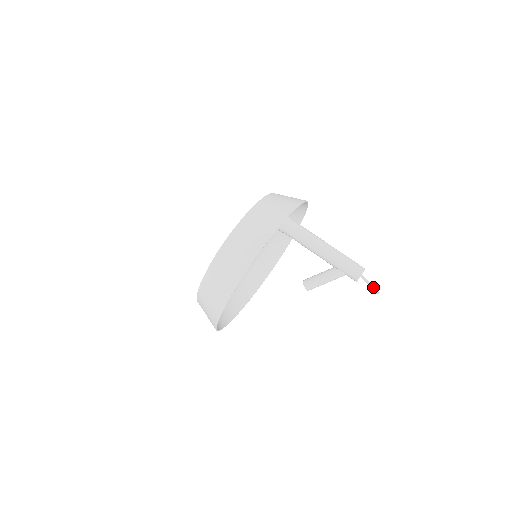
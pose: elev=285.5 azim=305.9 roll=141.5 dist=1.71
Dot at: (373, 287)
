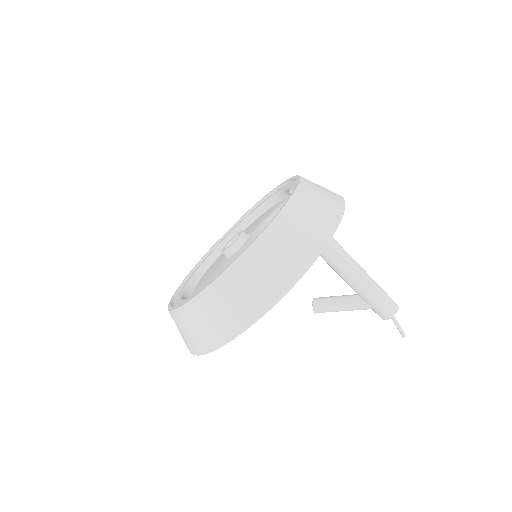
Dot at: (401, 329)
